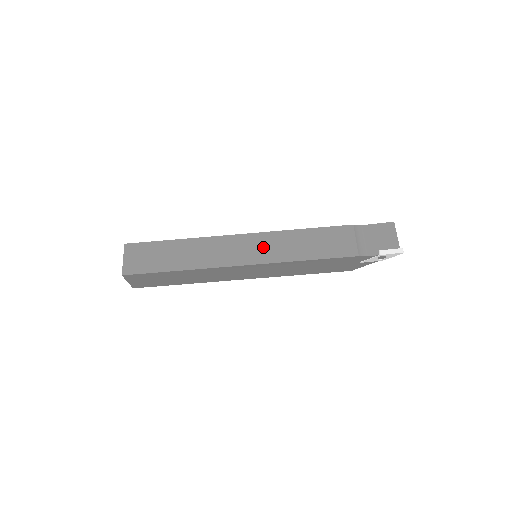
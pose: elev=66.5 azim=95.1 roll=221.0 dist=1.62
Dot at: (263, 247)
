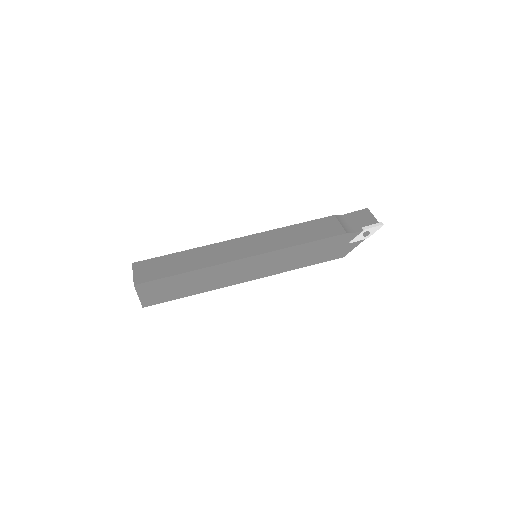
Dot at: (262, 242)
